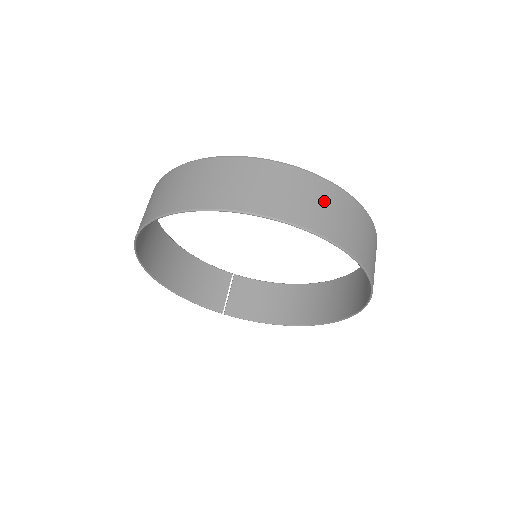
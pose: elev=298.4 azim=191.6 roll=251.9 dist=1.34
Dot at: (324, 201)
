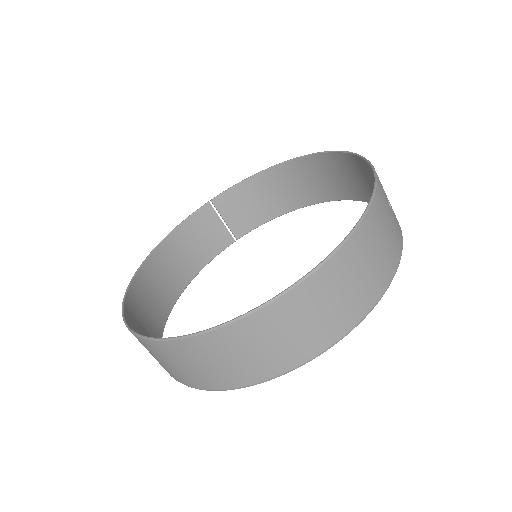
Dot at: (336, 291)
